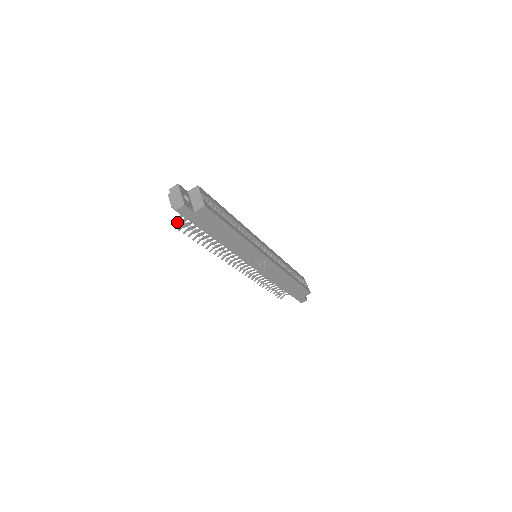
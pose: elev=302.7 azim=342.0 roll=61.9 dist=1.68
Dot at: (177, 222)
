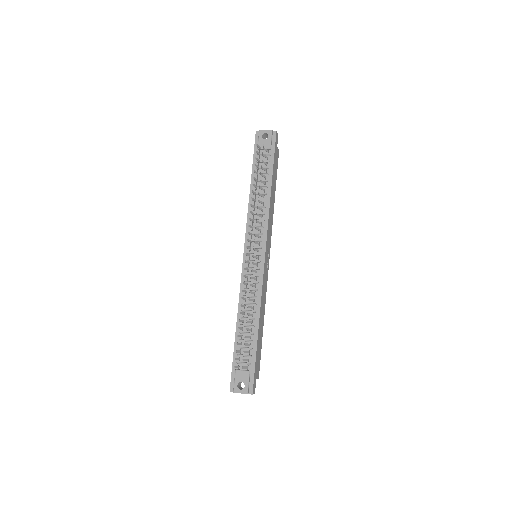
Dot at: (263, 146)
